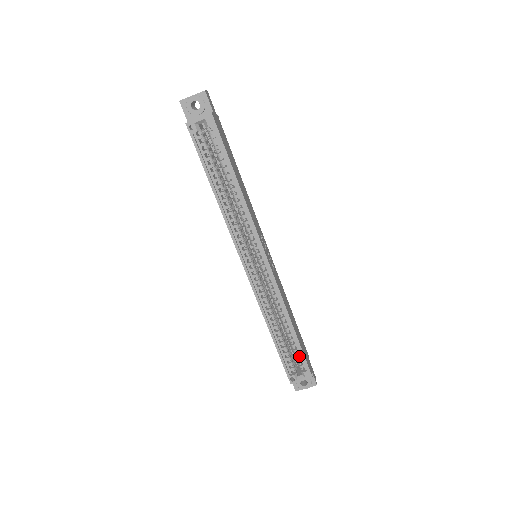
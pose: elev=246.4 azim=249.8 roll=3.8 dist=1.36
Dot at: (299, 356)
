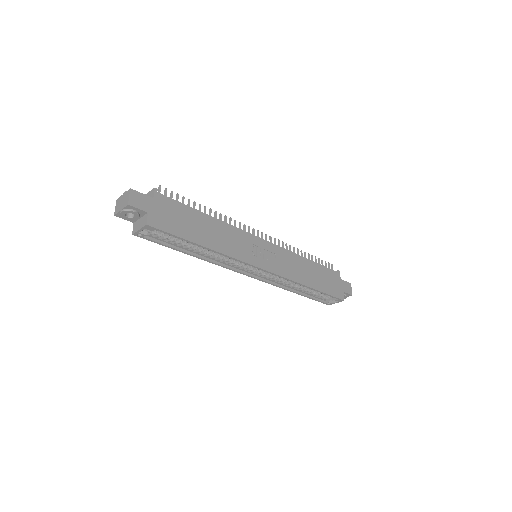
Dot at: occluded
